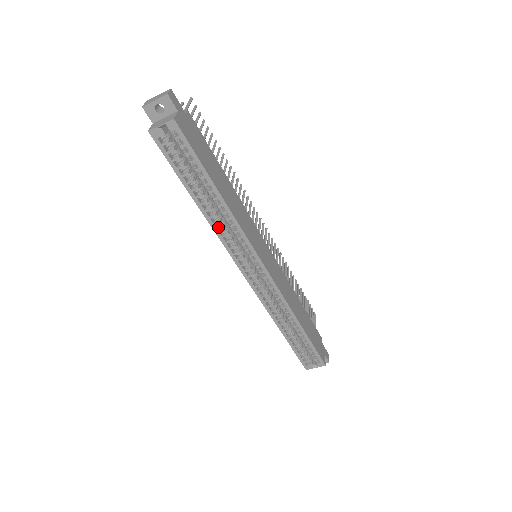
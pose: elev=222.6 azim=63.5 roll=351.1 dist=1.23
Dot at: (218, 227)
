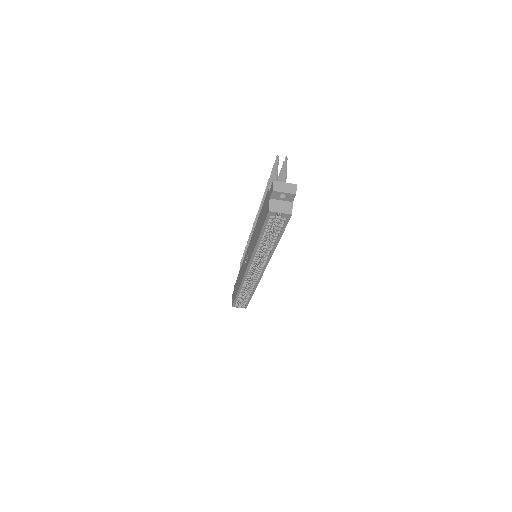
Dot at: (256, 251)
